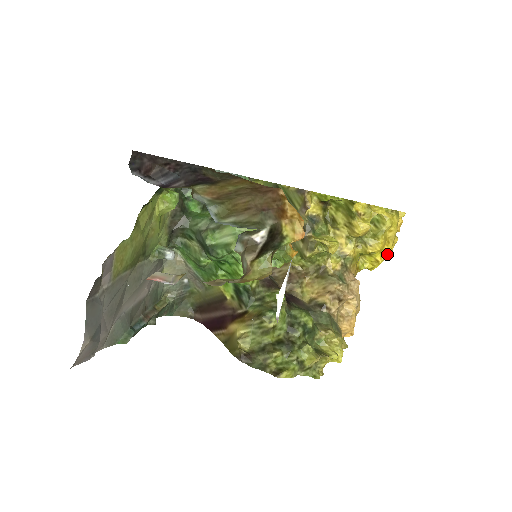
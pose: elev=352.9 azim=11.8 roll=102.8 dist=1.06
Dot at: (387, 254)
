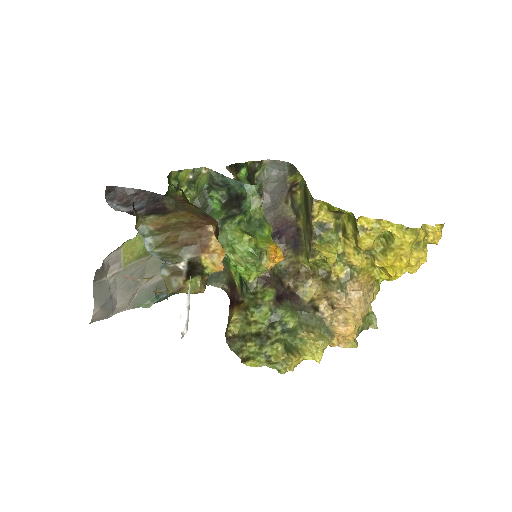
Dot at: (410, 268)
